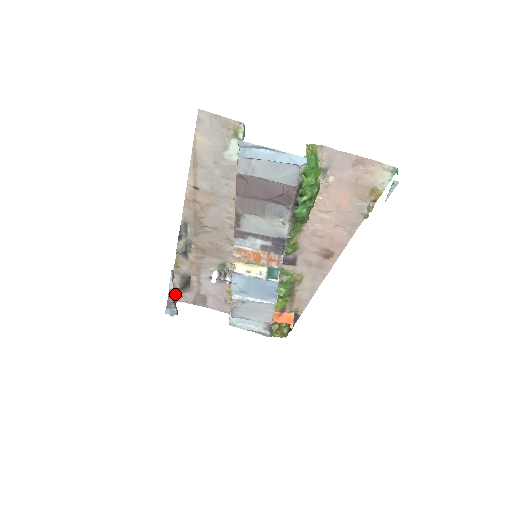
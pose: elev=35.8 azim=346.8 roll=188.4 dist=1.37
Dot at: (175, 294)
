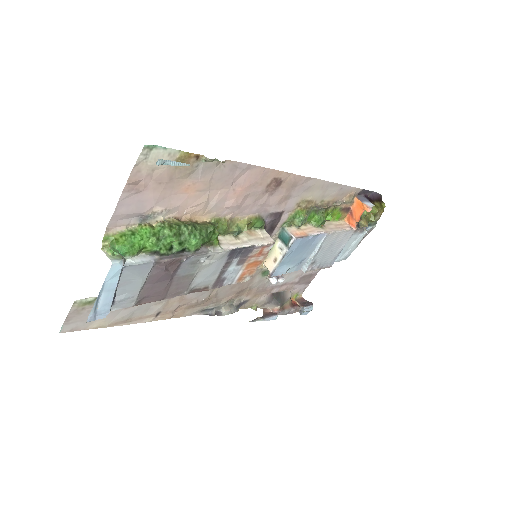
Dot at: (287, 308)
